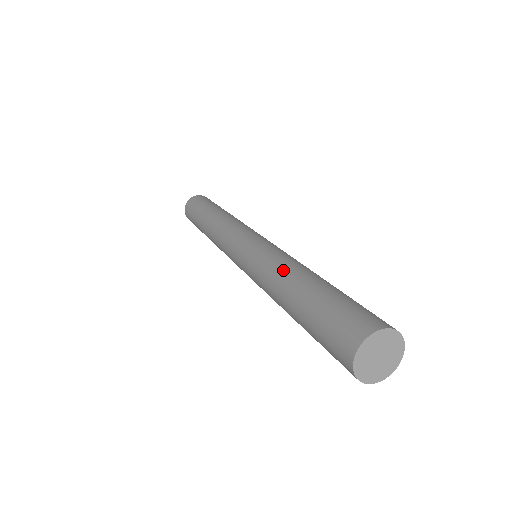
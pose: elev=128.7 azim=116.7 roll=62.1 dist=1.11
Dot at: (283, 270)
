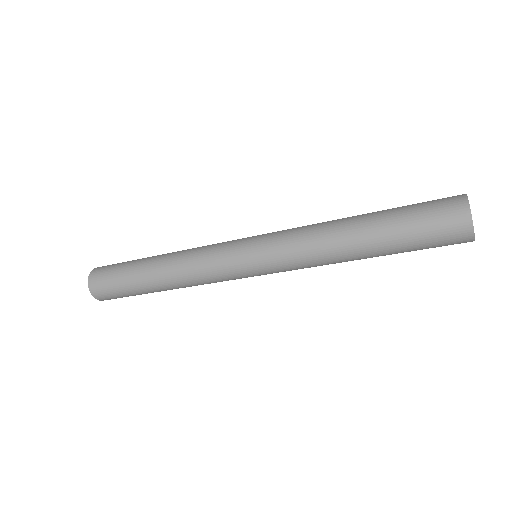
Dot at: (330, 221)
